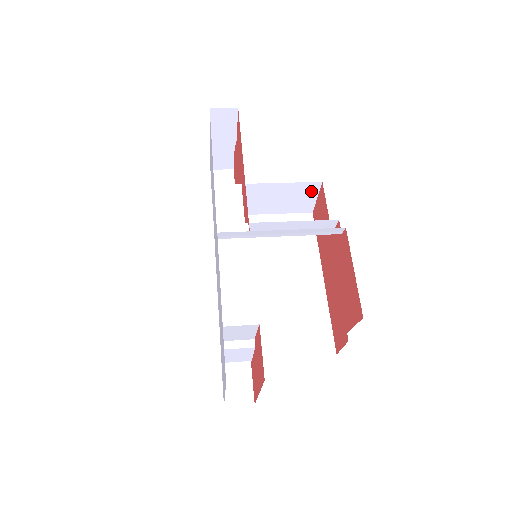
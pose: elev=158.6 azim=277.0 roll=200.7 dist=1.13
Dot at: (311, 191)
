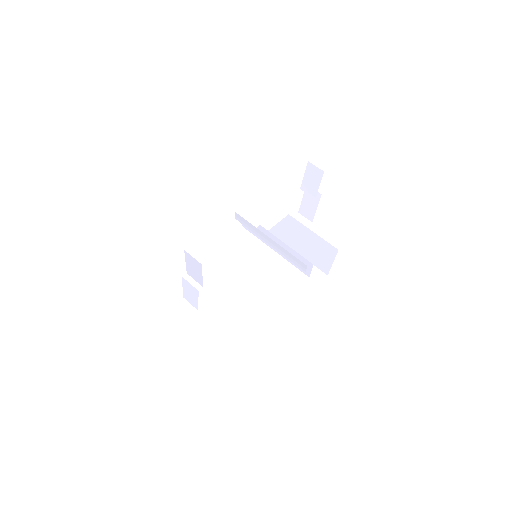
Dot at: (330, 253)
